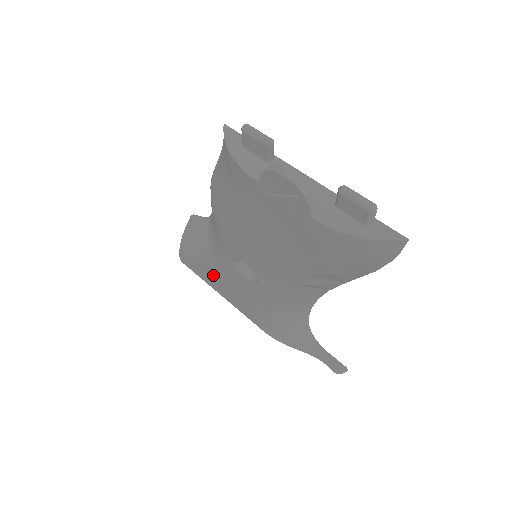
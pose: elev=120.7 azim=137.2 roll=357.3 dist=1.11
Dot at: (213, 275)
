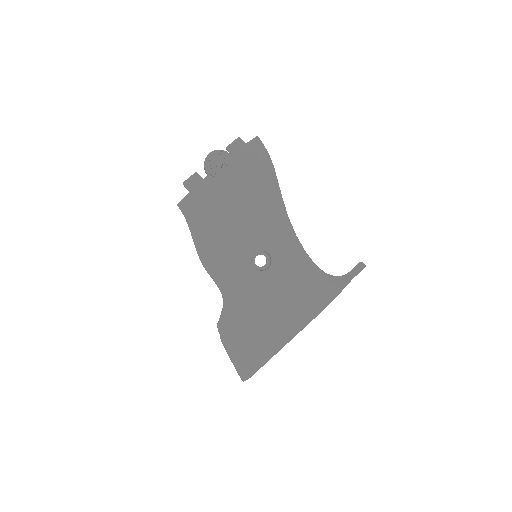
Dot at: (265, 326)
